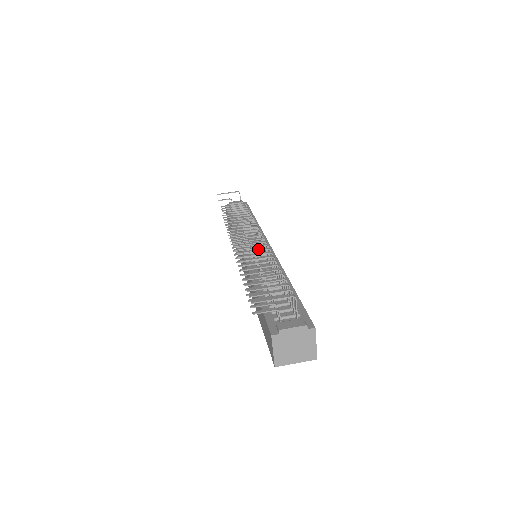
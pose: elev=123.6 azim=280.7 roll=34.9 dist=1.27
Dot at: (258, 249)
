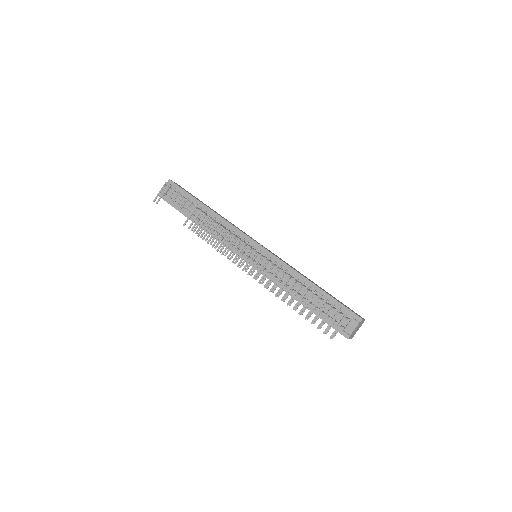
Dot at: (279, 279)
